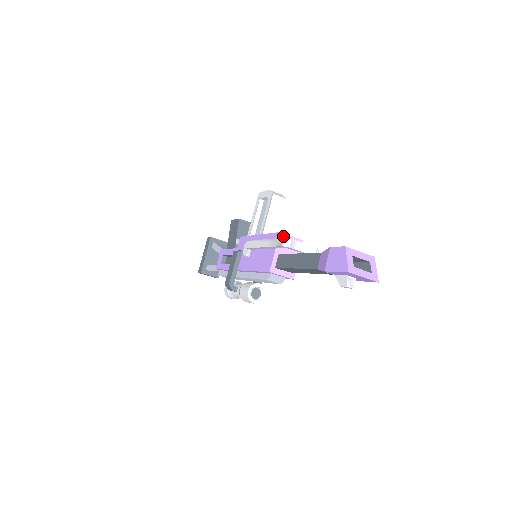
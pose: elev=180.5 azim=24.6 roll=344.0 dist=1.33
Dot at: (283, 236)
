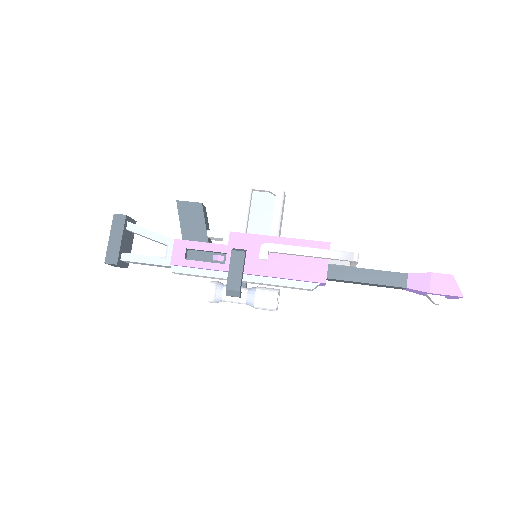
Dot at: occluded
